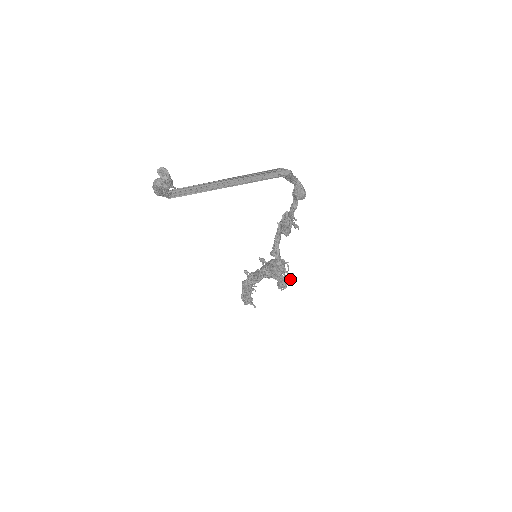
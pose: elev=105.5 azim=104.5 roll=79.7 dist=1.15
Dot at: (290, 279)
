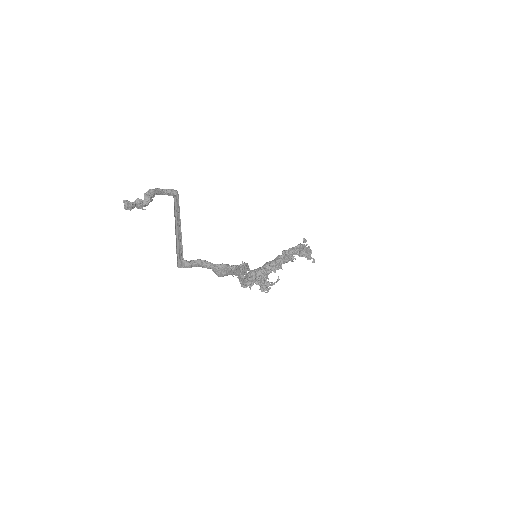
Dot at: occluded
